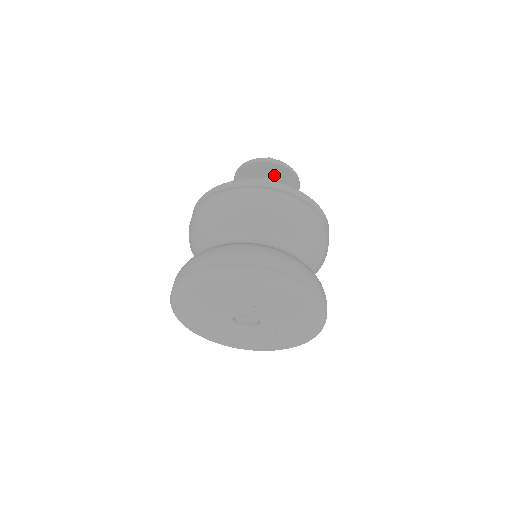
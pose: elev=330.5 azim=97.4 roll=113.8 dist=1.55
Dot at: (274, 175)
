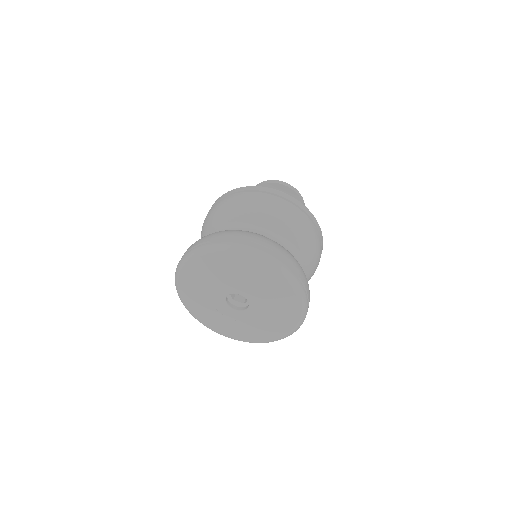
Dot at: occluded
